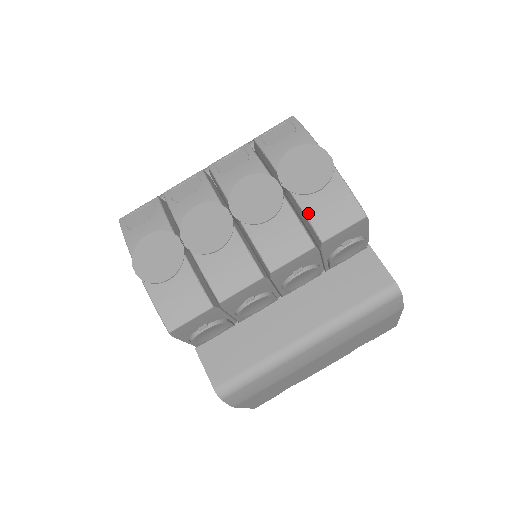
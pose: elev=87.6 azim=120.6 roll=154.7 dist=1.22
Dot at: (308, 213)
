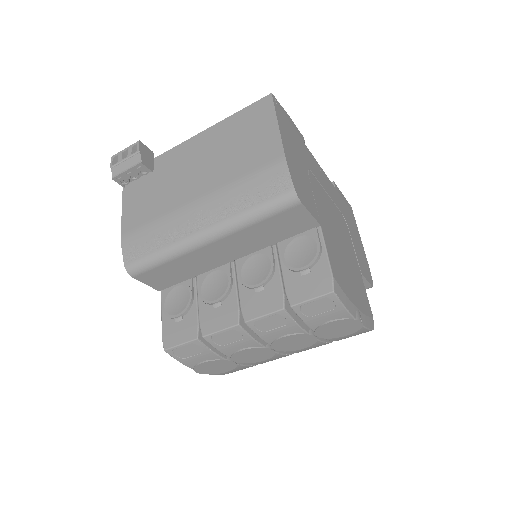
Dot at: (333, 340)
